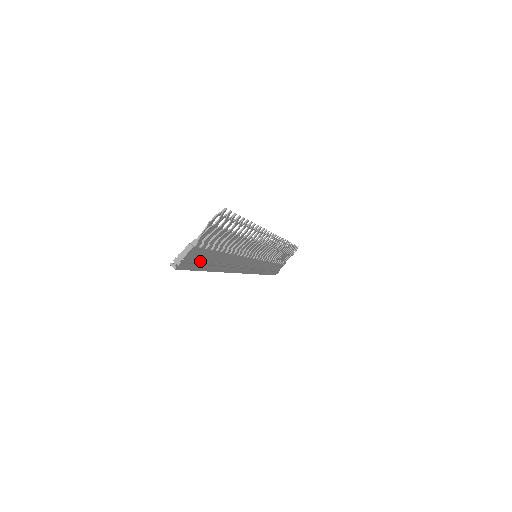
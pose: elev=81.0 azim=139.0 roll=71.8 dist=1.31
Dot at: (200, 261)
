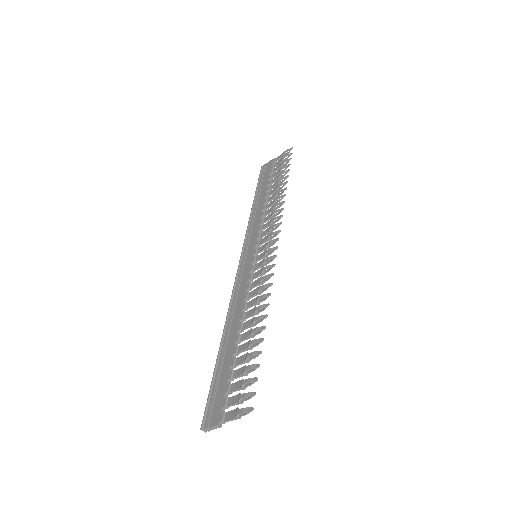
Dot at: occluded
